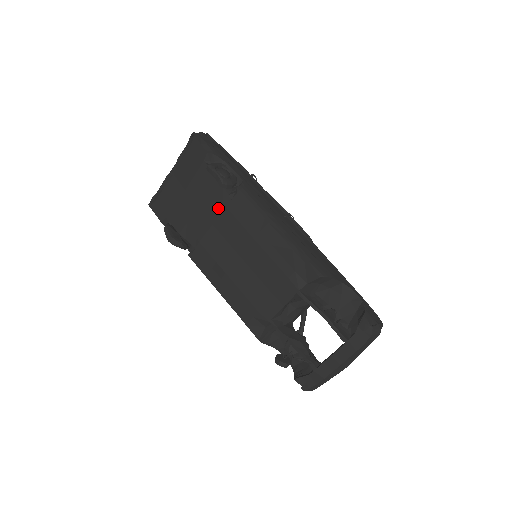
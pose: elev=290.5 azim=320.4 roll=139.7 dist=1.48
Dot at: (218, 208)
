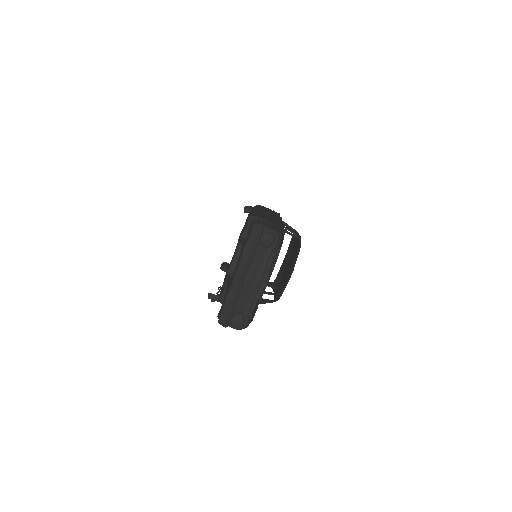
Dot at: occluded
